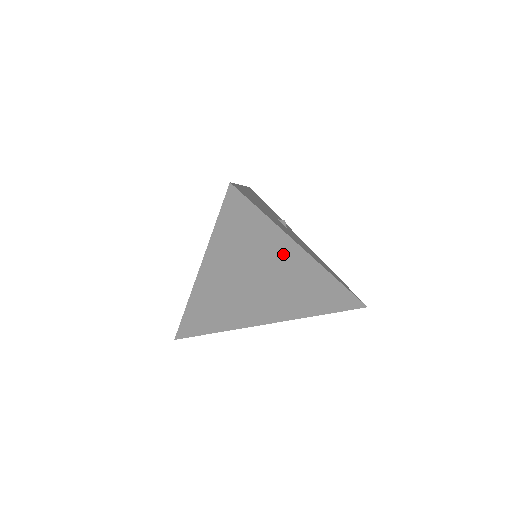
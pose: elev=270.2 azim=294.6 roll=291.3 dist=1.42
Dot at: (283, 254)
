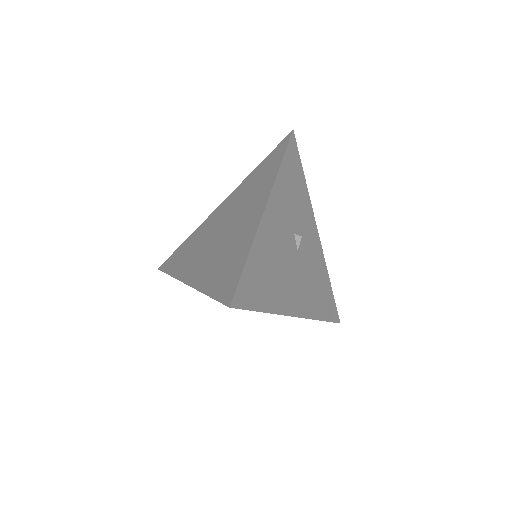
Dot at: occluded
